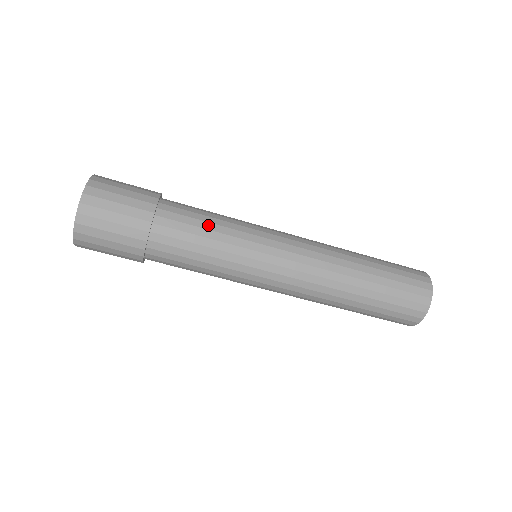
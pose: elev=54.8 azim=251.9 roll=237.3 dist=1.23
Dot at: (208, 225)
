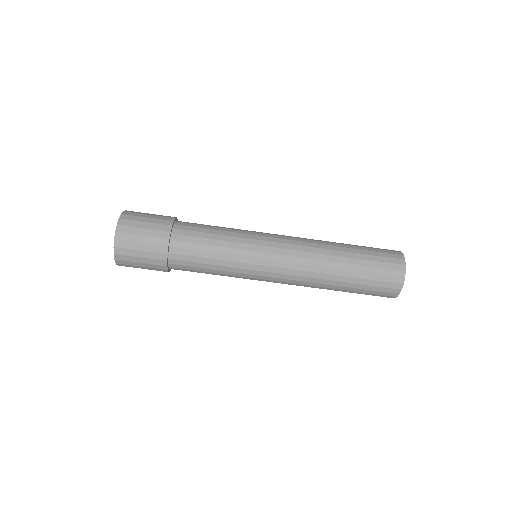
Dot at: (213, 236)
